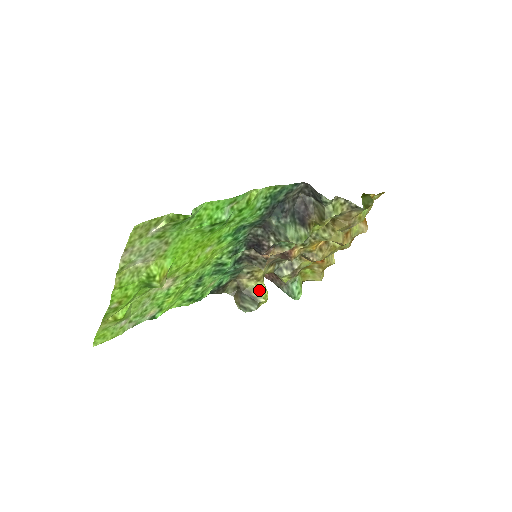
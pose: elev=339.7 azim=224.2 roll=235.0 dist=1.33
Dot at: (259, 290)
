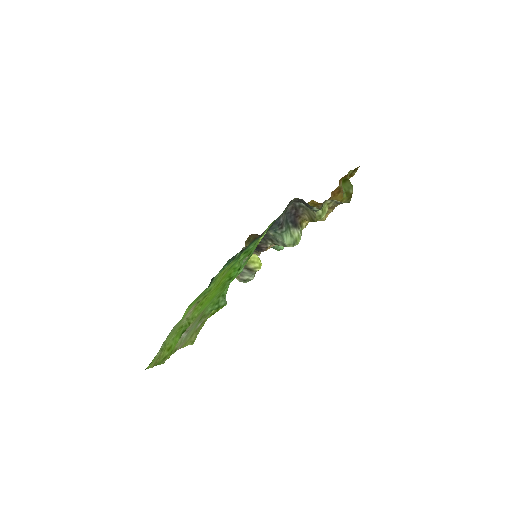
Dot at: (254, 262)
